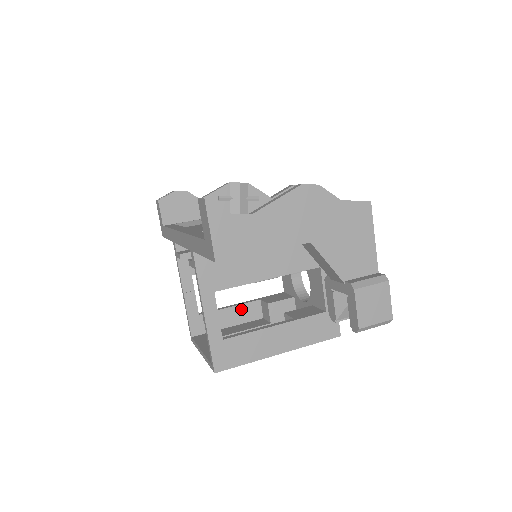
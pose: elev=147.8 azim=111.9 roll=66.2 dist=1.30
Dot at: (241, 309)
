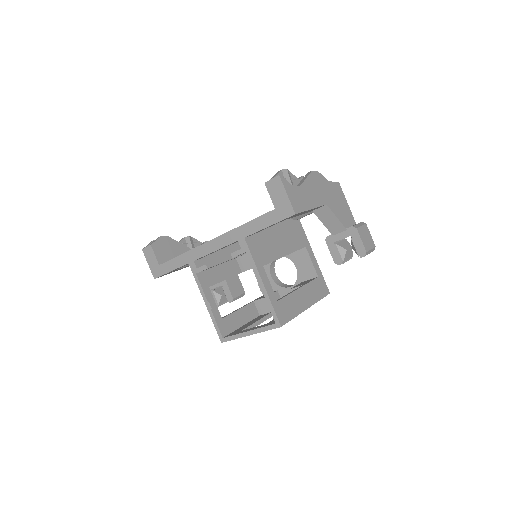
Dot at: (245, 310)
